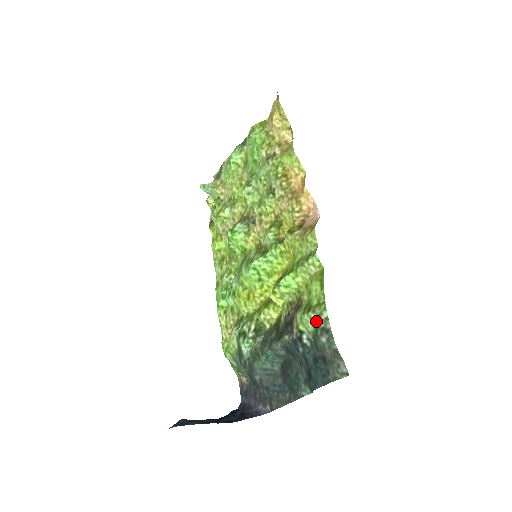
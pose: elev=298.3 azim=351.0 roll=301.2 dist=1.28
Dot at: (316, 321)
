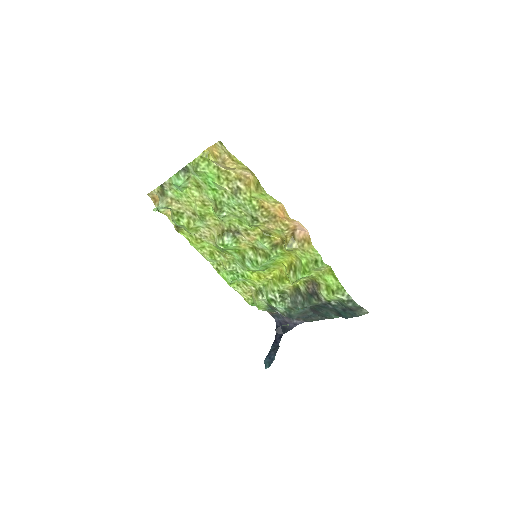
Dot at: (342, 298)
